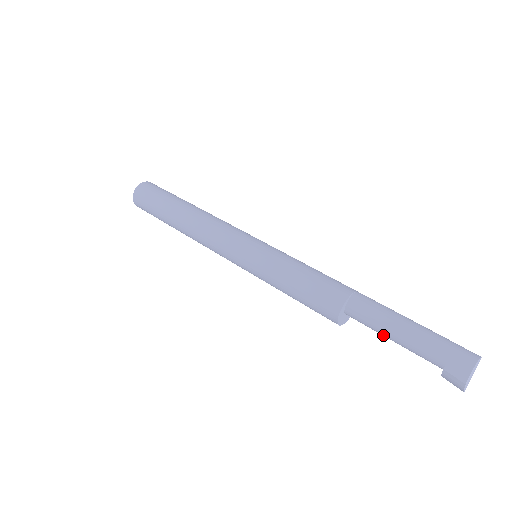
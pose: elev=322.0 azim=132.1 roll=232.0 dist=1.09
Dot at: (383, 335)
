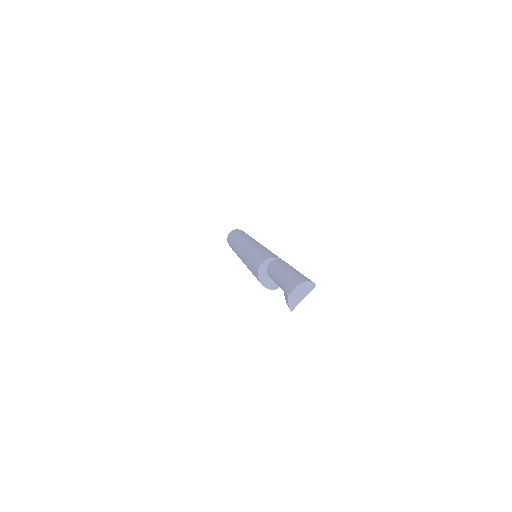
Dot at: (276, 282)
